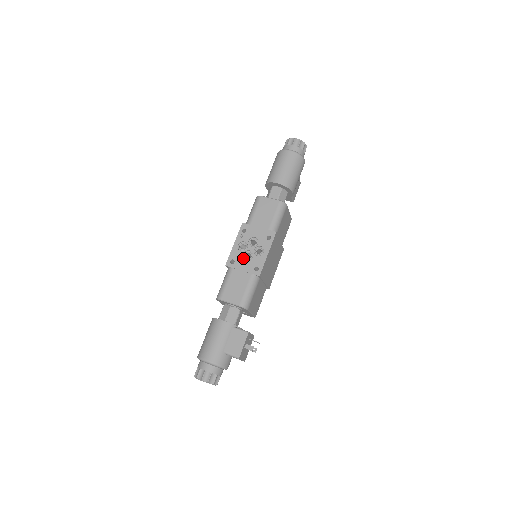
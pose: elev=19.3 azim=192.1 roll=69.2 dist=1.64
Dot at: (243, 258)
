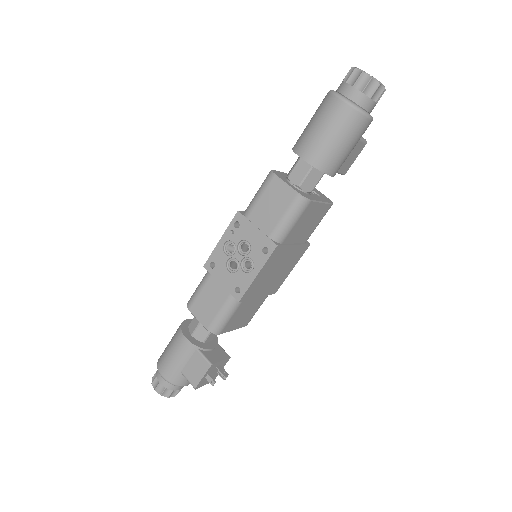
Dot at: (226, 266)
